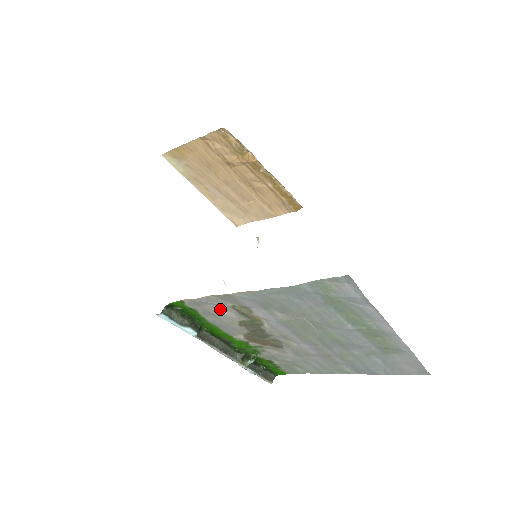
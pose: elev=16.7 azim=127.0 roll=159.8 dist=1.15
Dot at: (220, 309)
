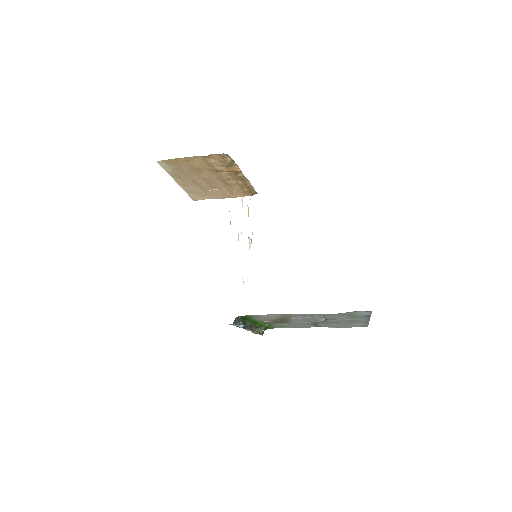
Dot at: (271, 316)
